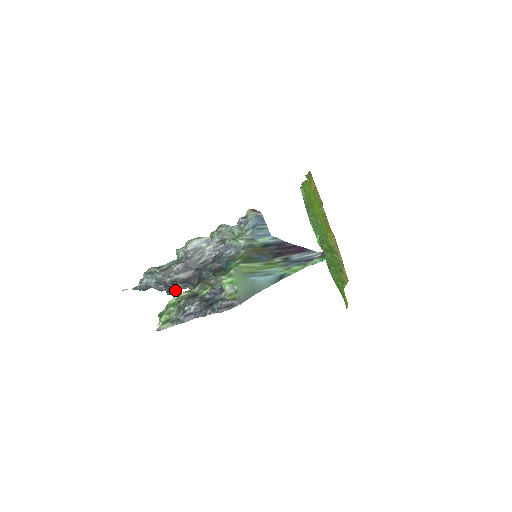
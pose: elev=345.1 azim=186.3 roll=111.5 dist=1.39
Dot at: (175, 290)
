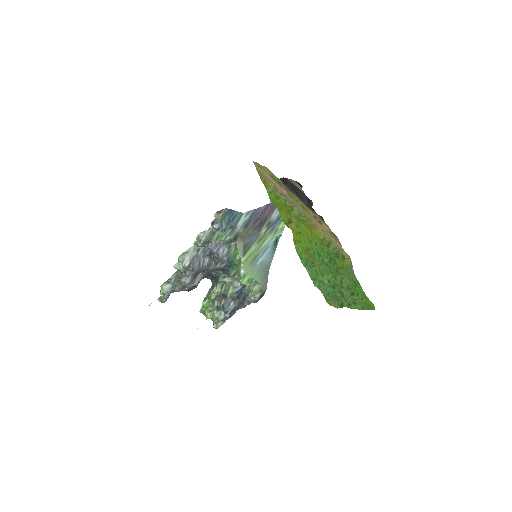
Dot at: occluded
